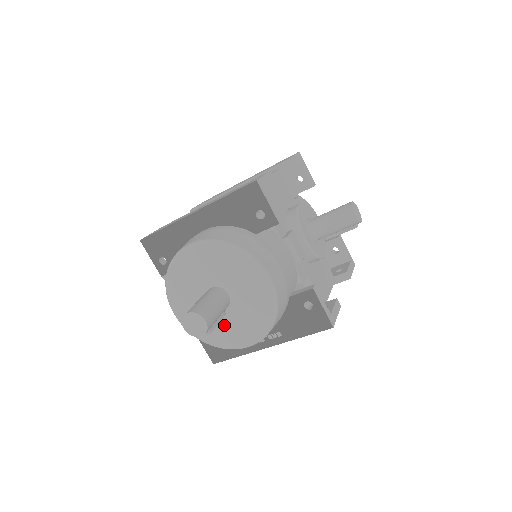
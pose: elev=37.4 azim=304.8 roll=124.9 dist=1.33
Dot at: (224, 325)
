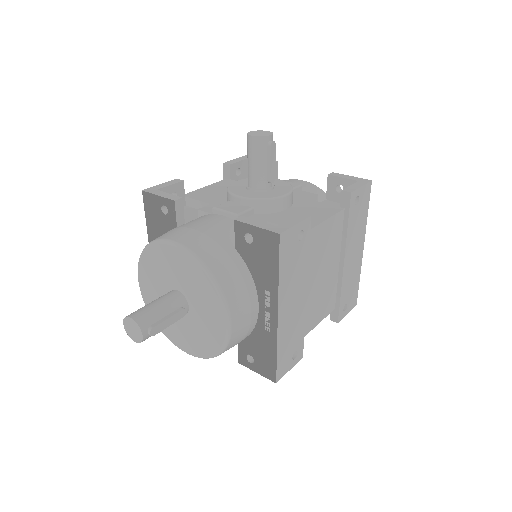
Dot at: (202, 323)
